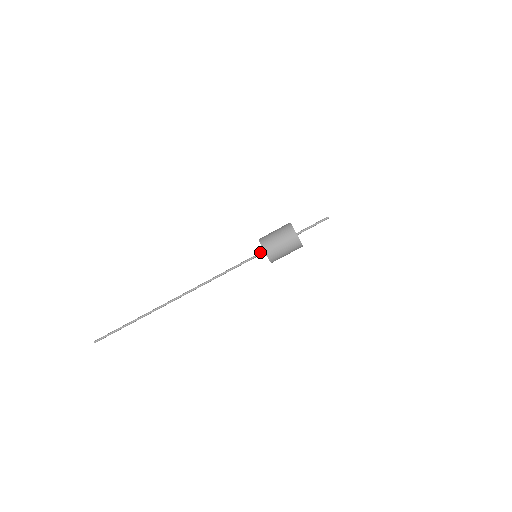
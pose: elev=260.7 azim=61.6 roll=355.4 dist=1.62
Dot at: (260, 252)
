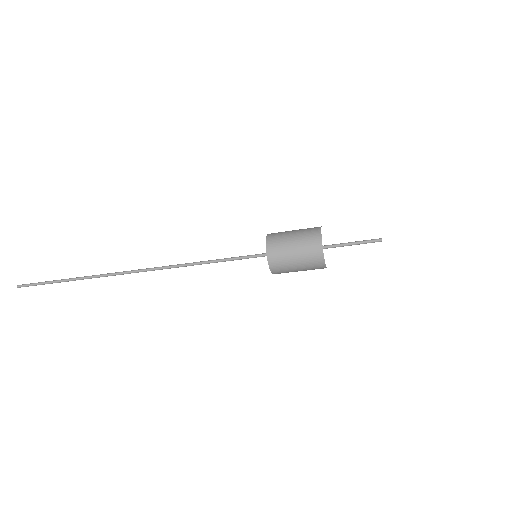
Dot at: (263, 254)
